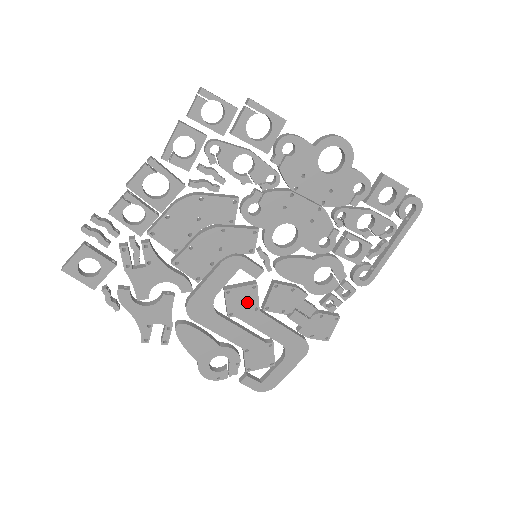
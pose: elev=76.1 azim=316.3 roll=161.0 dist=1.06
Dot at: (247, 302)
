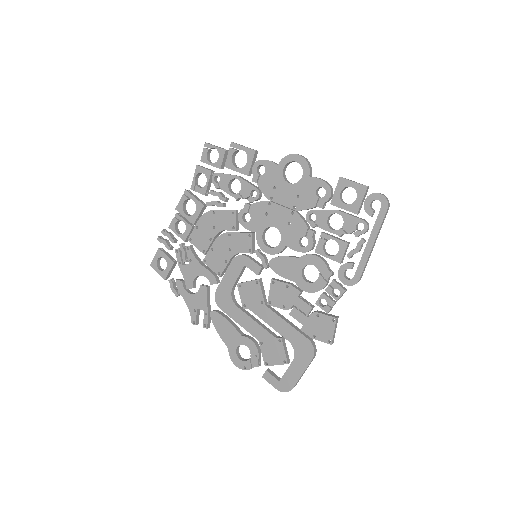
Dot at: (254, 296)
